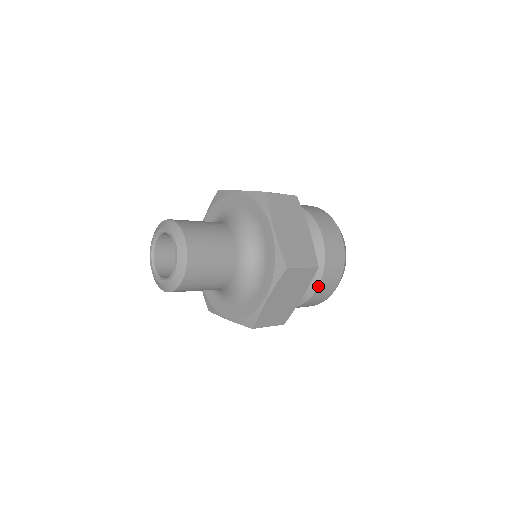
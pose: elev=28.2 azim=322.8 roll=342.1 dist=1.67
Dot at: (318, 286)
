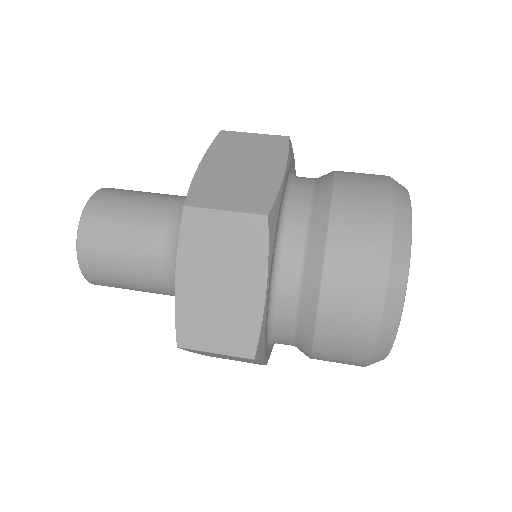
Dot at: (311, 356)
